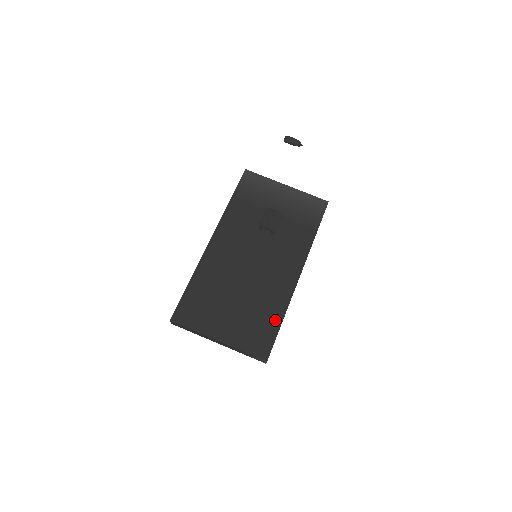
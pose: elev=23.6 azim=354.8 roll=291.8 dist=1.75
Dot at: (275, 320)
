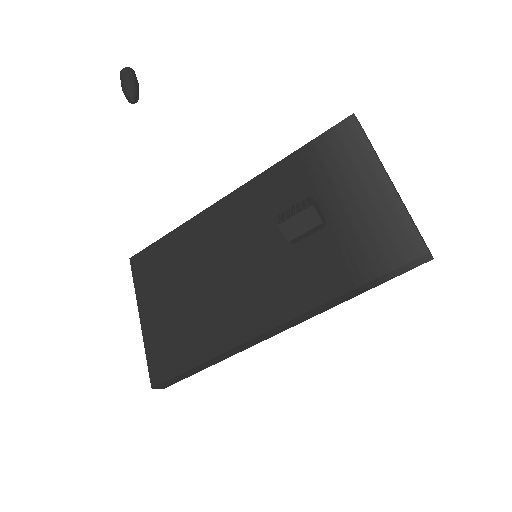
Dot at: (196, 354)
